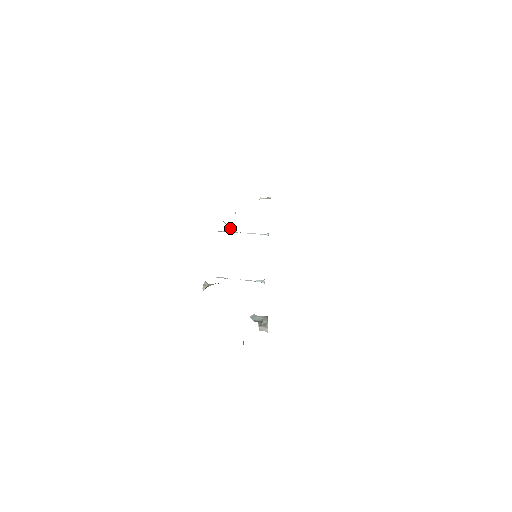
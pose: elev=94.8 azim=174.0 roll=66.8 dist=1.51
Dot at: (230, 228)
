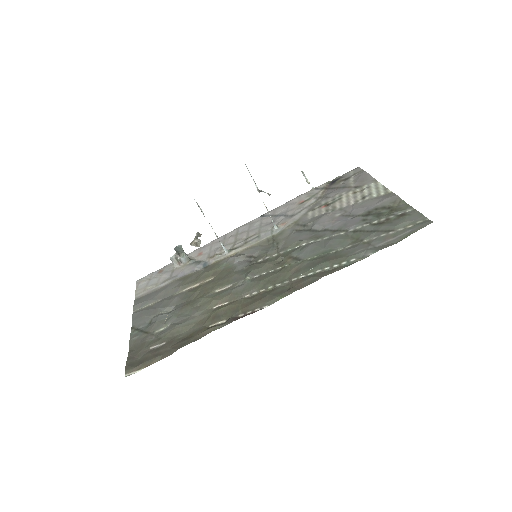
Dot at: occluded
